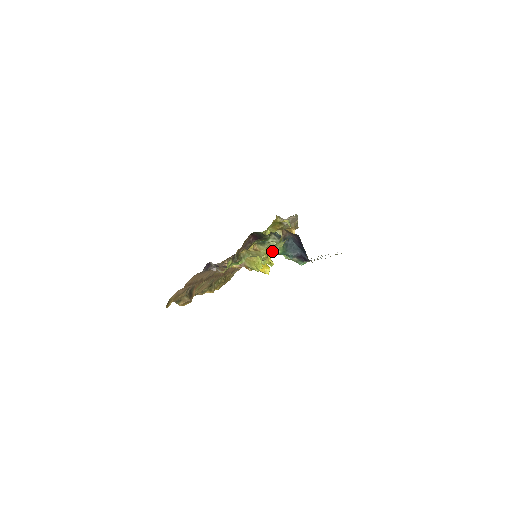
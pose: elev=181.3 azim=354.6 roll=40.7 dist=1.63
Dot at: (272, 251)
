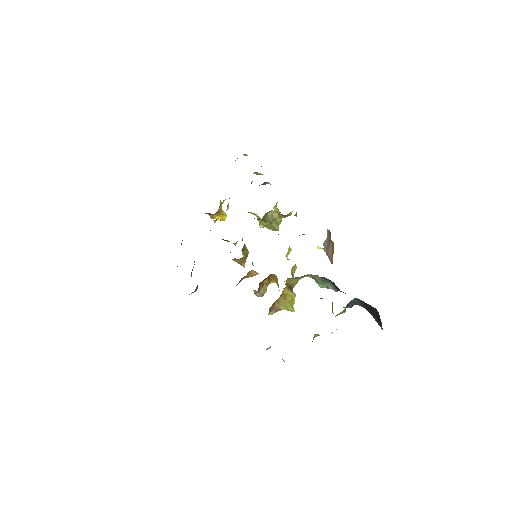
Dot at: (335, 316)
